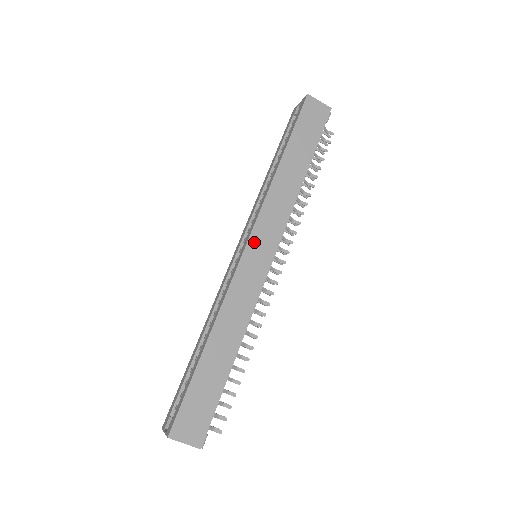
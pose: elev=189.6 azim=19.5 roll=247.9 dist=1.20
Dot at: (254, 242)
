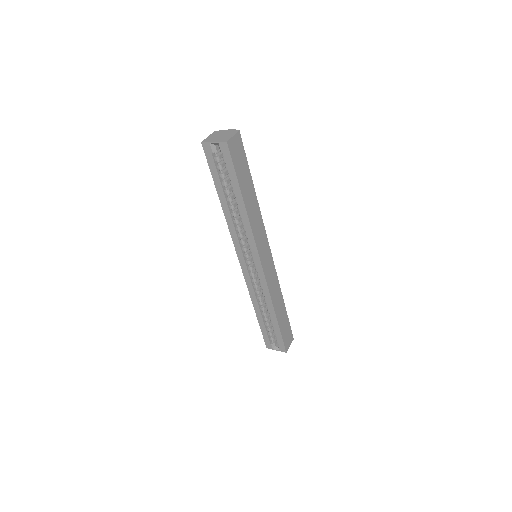
Dot at: (263, 259)
